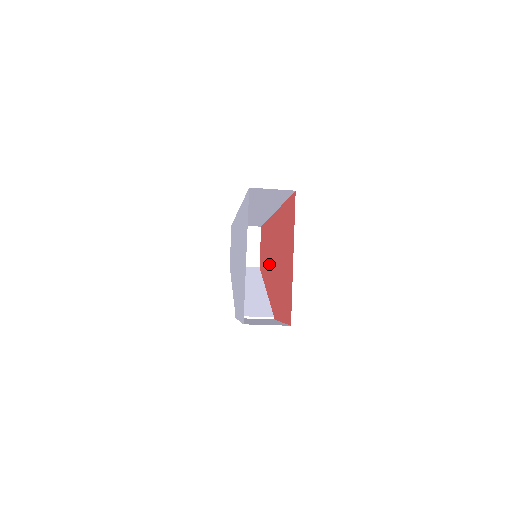
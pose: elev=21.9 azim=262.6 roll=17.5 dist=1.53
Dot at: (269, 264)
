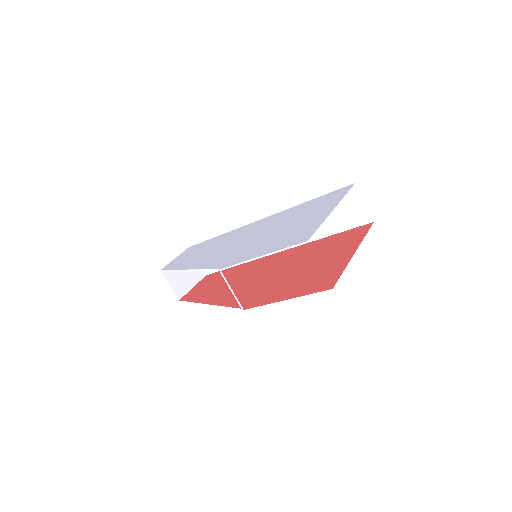
Dot at: (237, 284)
